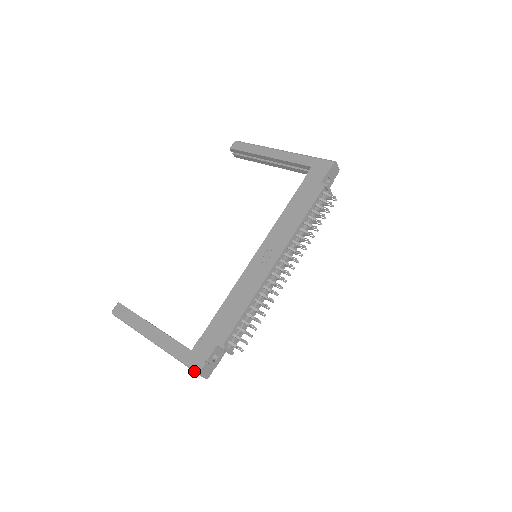
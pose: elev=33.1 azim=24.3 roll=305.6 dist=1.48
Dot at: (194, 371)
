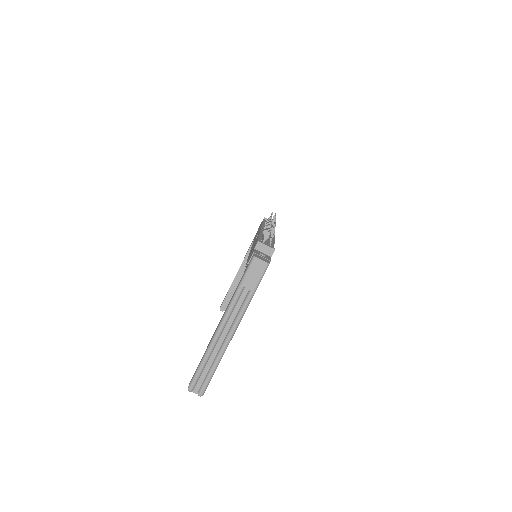
Dot at: (251, 263)
